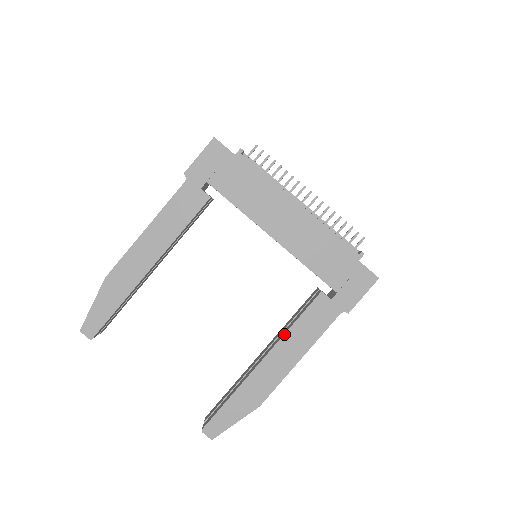
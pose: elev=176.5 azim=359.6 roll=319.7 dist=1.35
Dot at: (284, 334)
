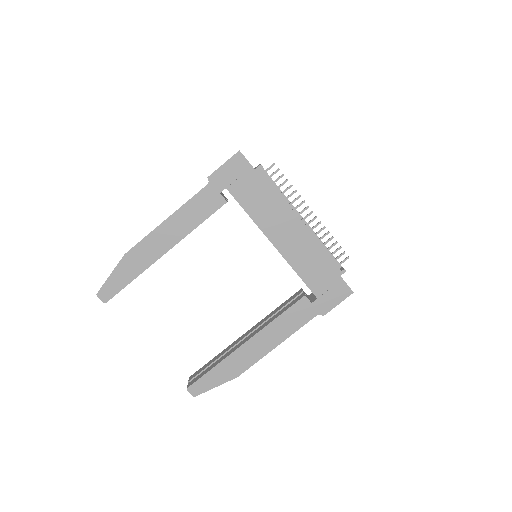
Dot at: (268, 324)
